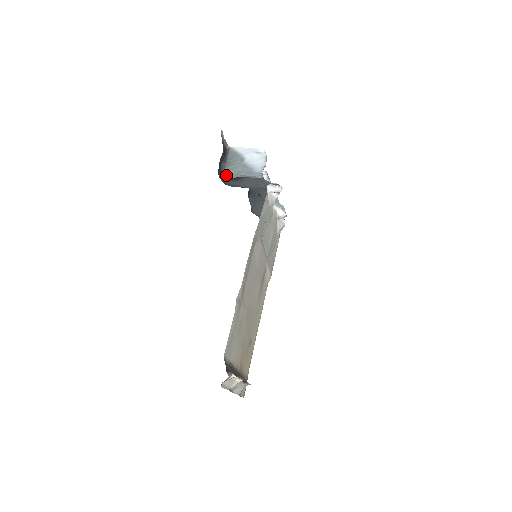
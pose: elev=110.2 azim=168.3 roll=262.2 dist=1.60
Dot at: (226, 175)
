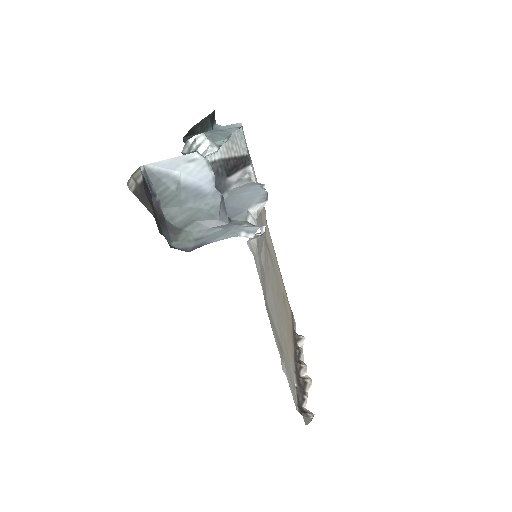
Dot at: (168, 212)
